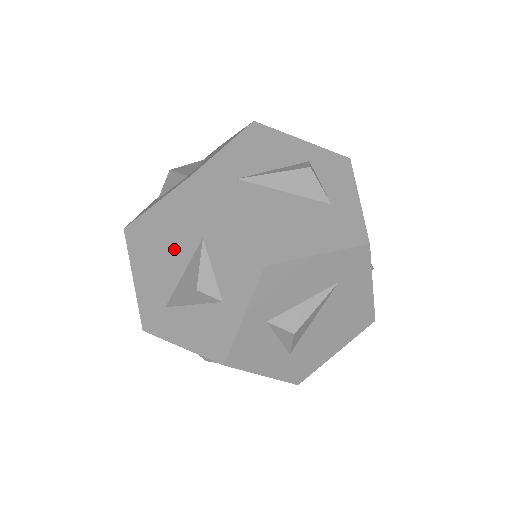
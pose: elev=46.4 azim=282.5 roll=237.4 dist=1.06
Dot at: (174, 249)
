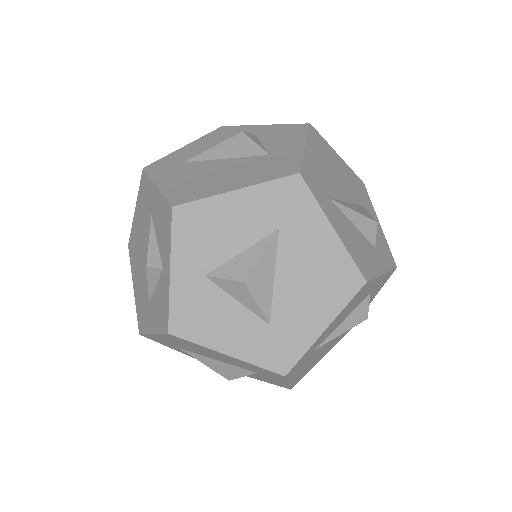
Dot at: (222, 359)
